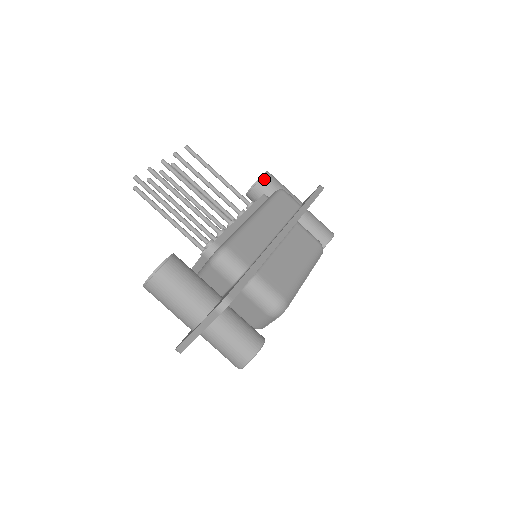
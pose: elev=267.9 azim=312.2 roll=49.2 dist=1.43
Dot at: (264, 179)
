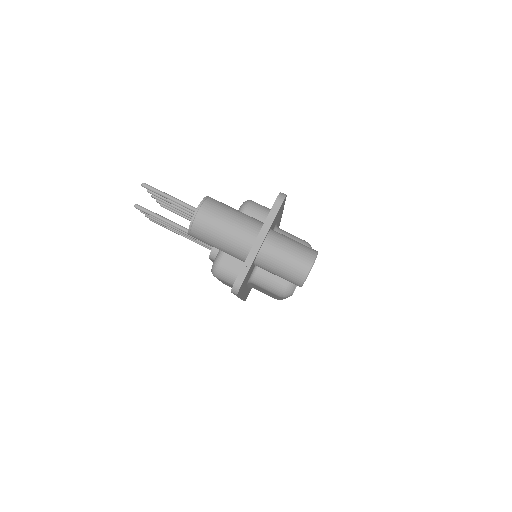
Dot at: occluded
